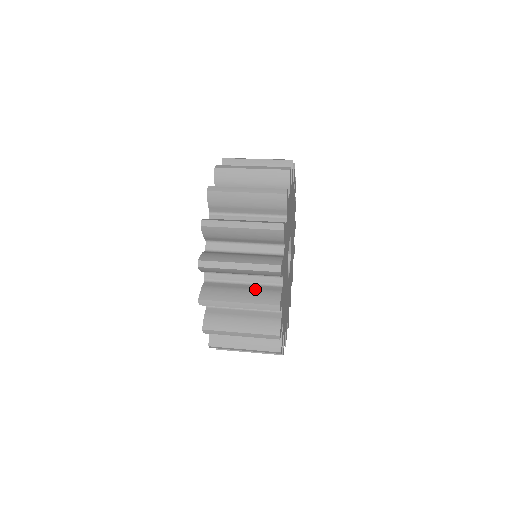
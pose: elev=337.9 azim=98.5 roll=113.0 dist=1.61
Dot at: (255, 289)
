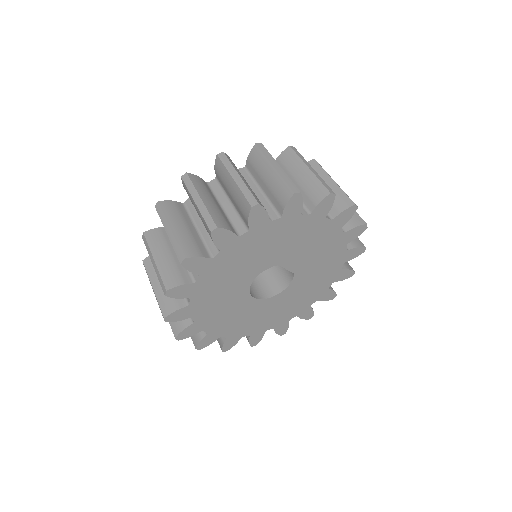
Dot at: occluded
